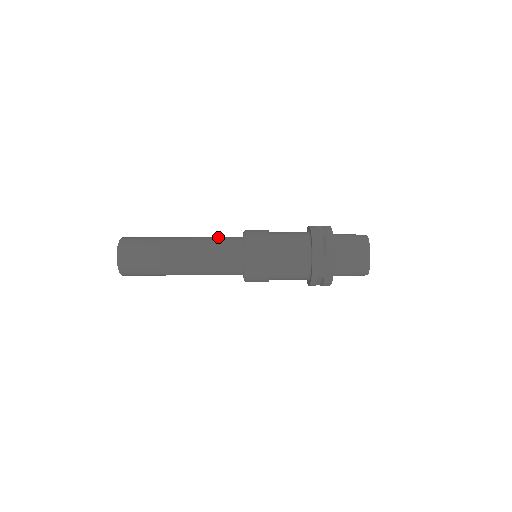
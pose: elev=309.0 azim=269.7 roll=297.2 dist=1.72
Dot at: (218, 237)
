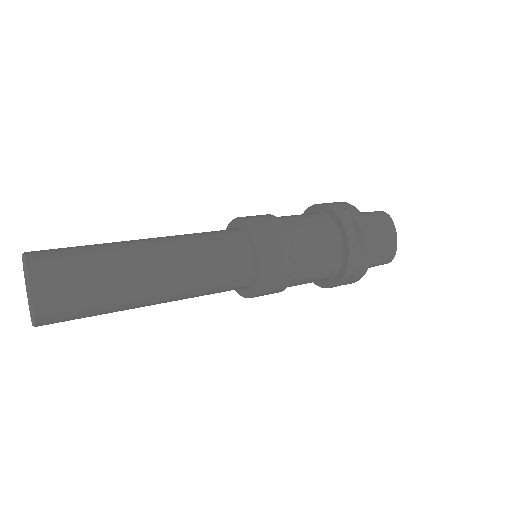
Dot at: (203, 233)
